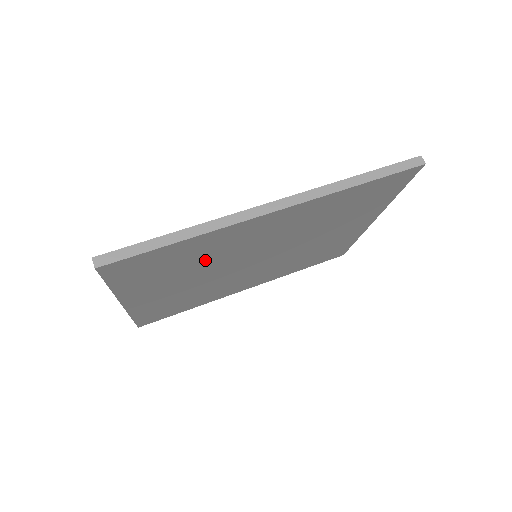
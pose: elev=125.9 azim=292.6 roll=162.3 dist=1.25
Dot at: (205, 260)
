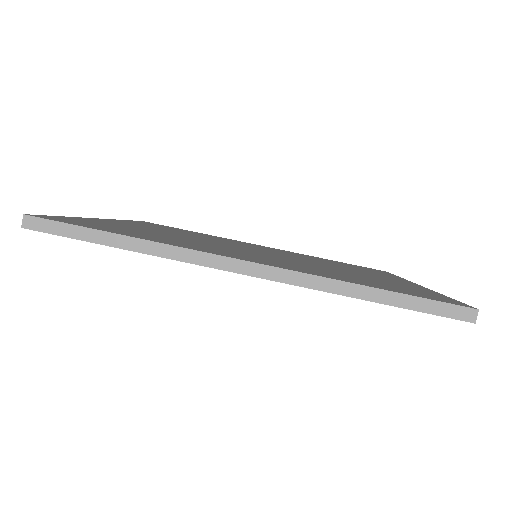
Dot at: occluded
